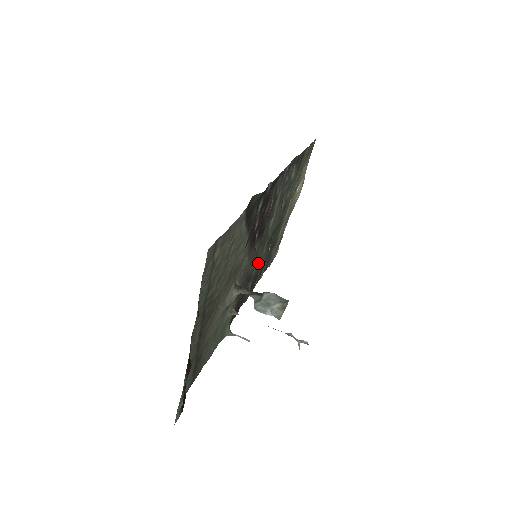
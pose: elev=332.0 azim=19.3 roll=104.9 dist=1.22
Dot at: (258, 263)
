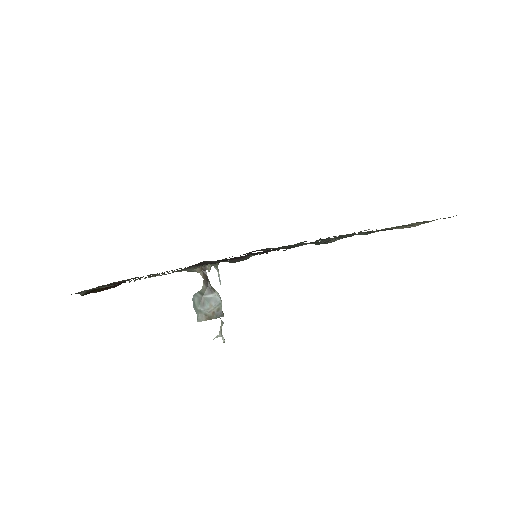
Dot at: occluded
